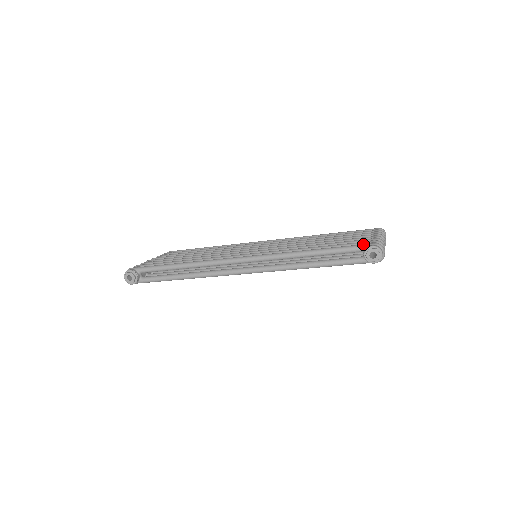
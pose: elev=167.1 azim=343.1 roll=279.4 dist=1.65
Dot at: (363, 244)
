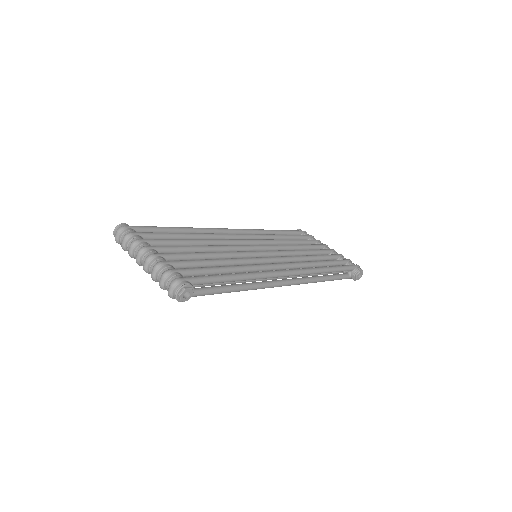
Dot at: (353, 265)
